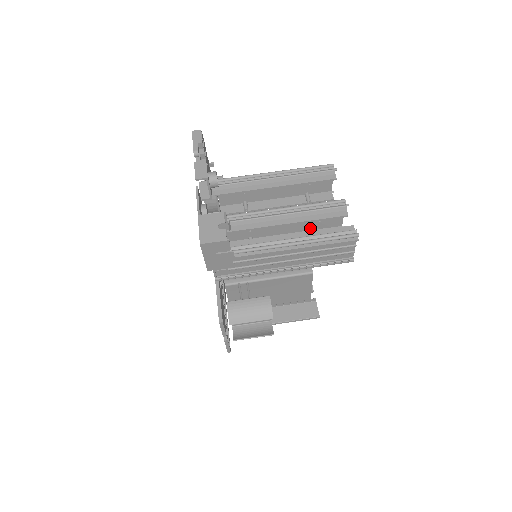
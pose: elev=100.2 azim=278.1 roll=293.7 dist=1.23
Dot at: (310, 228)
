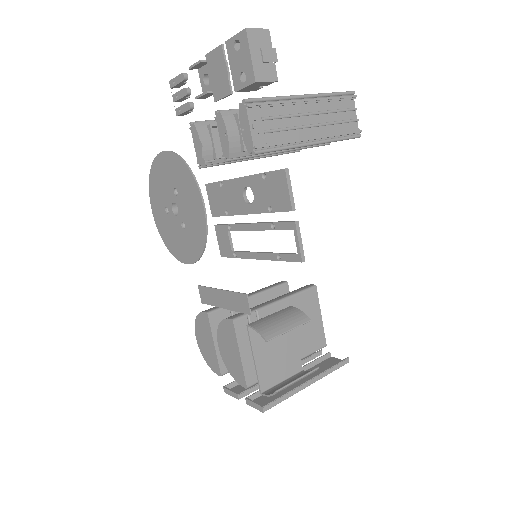
Dot at: occluded
